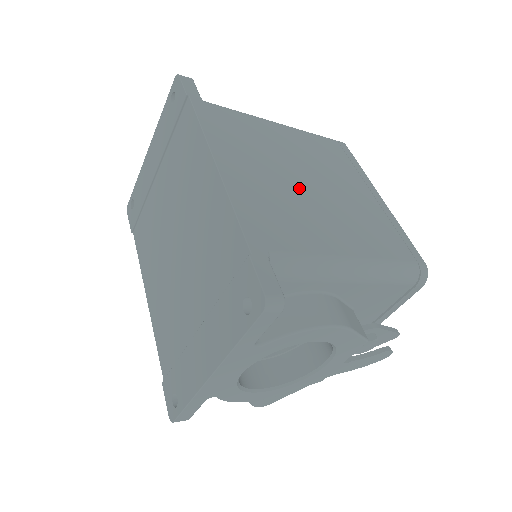
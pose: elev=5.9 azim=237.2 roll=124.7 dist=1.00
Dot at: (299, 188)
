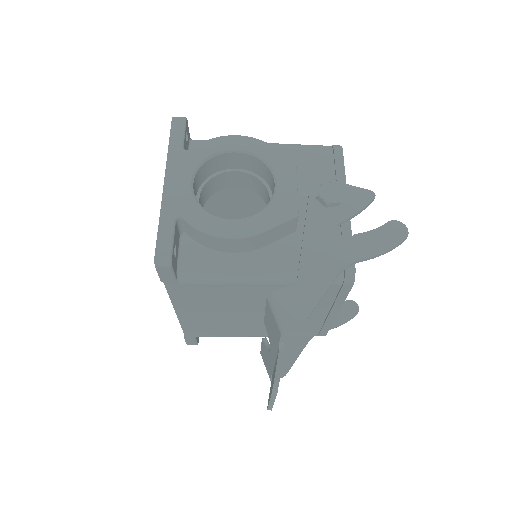
Dot at: occluded
